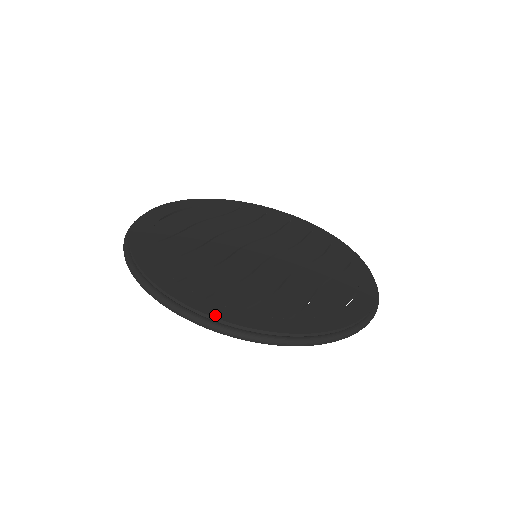
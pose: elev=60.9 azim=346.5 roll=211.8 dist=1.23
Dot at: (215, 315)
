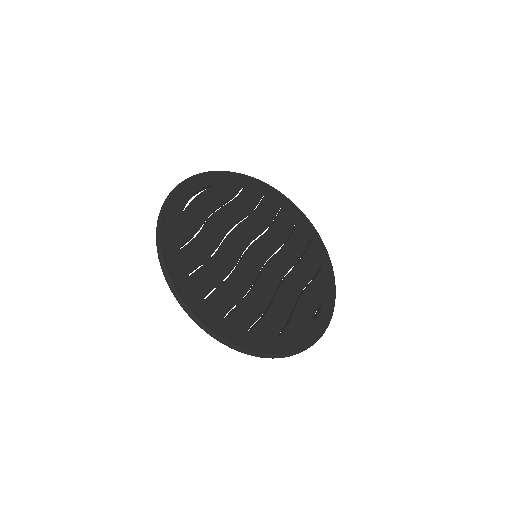
Dot at: (231, 337)
